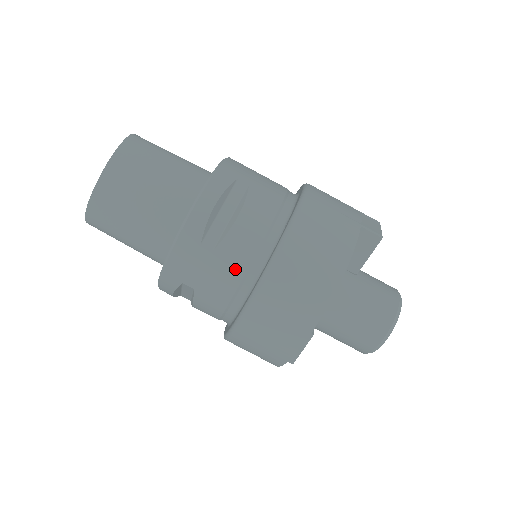
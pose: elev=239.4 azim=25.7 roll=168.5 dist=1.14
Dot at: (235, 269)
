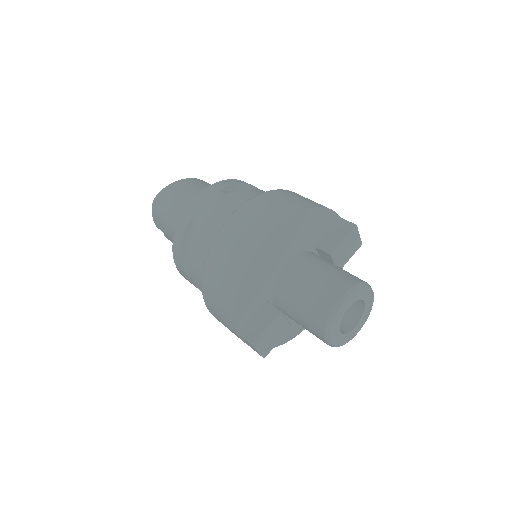
Dot at: (235, 204)
